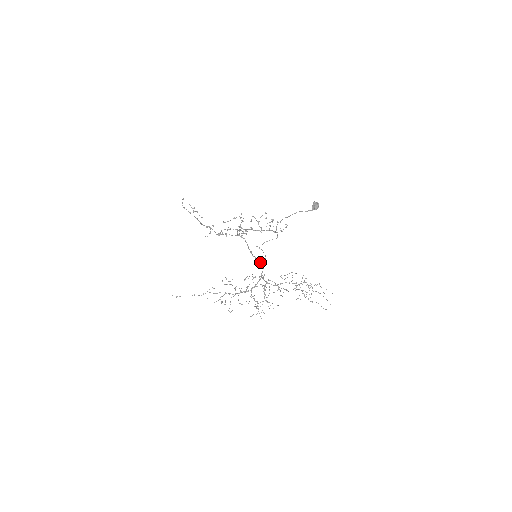
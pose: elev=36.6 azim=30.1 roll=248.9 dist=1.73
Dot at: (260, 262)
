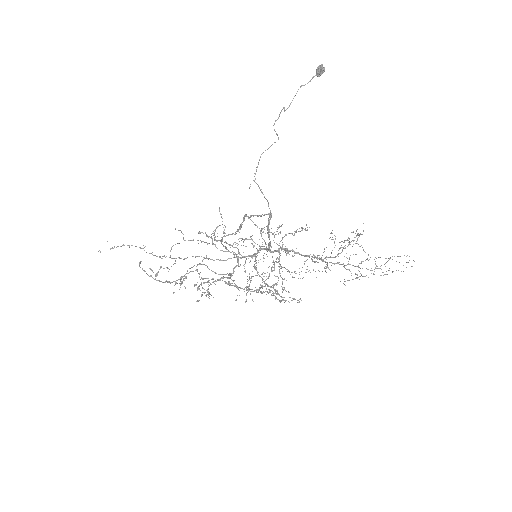
Dot at: occluded
